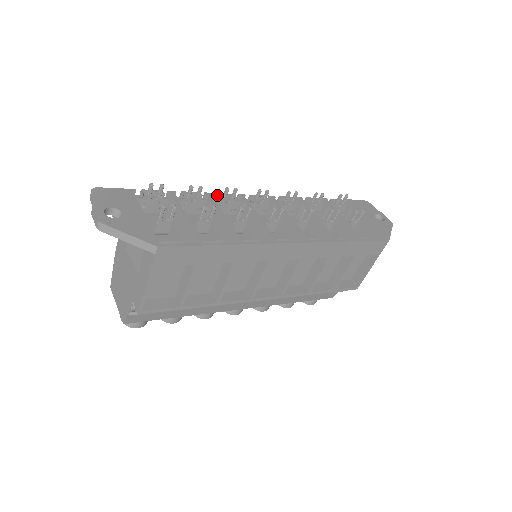
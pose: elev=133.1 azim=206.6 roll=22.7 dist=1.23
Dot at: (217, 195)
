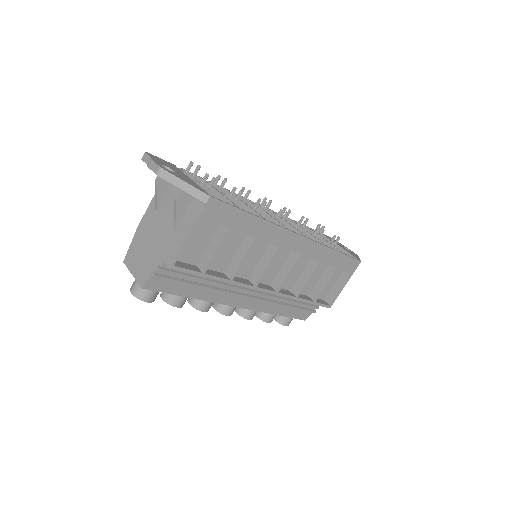
Dot at: (234, 193)
